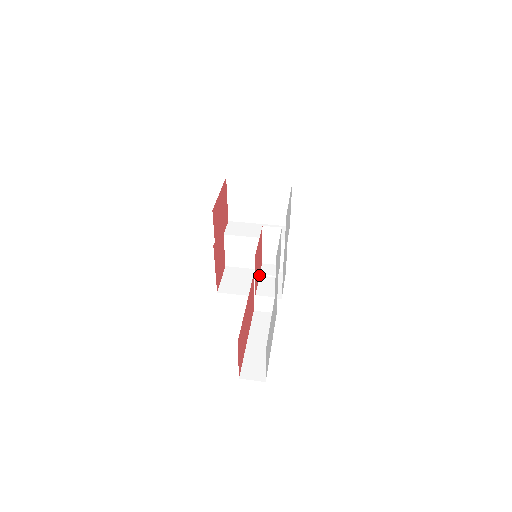
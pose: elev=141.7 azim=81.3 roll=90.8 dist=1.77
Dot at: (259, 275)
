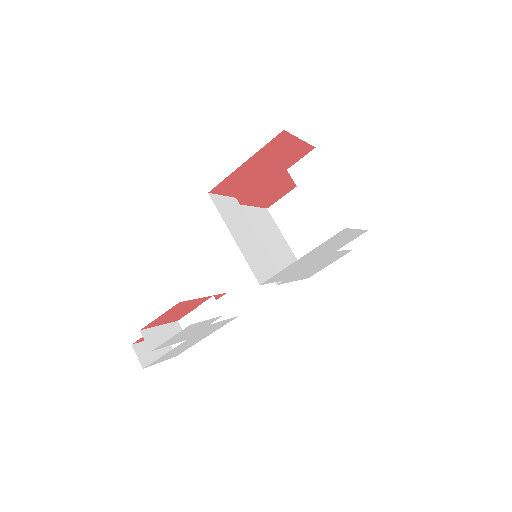
Dot at: (198, 306)
